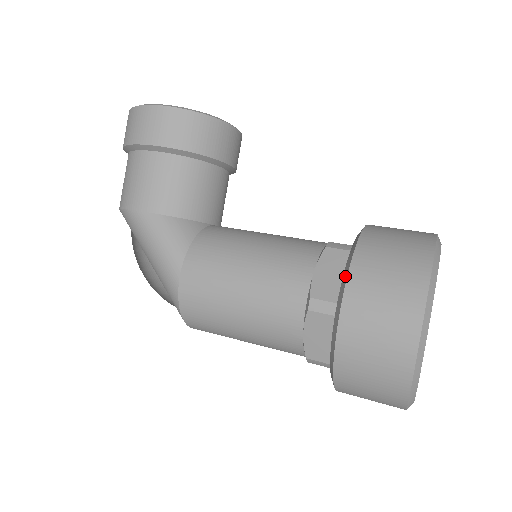
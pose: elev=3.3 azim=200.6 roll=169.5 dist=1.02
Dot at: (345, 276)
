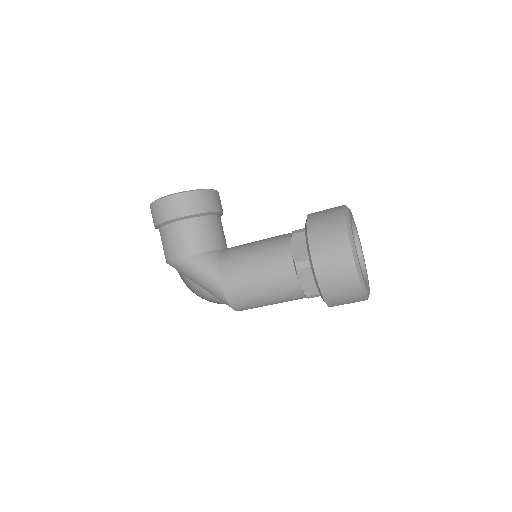
Dot at: (307, 244)
